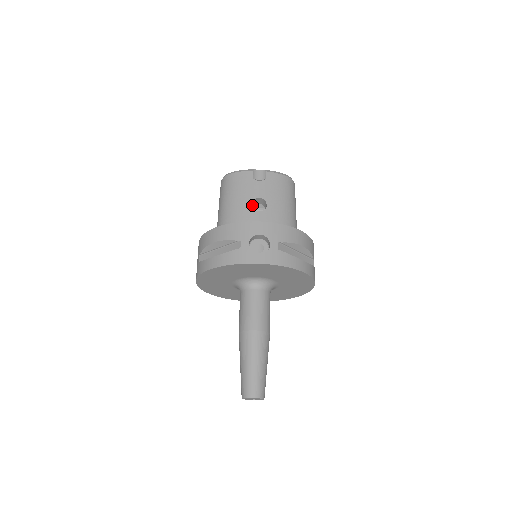
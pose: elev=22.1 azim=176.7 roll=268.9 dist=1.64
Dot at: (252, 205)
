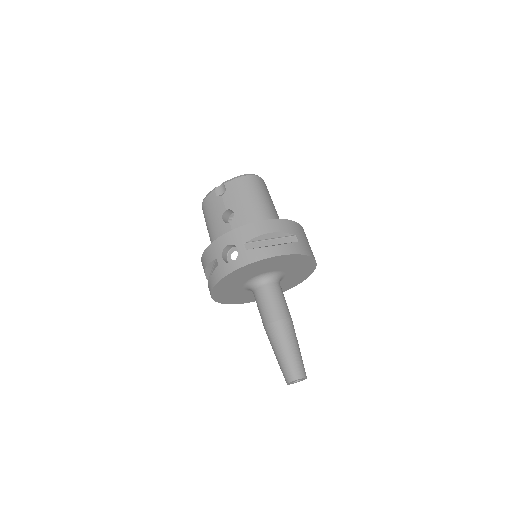
Dot at: (227, 218)
